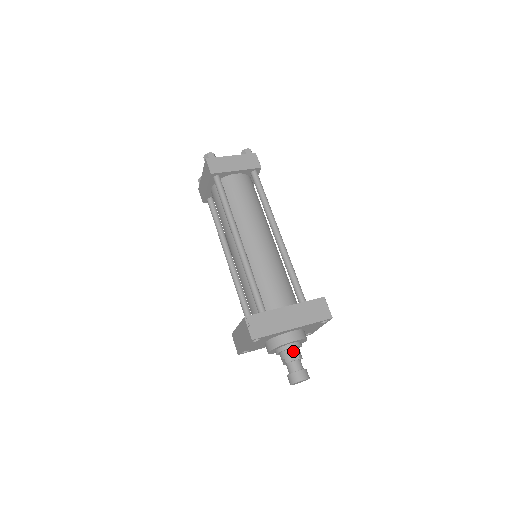
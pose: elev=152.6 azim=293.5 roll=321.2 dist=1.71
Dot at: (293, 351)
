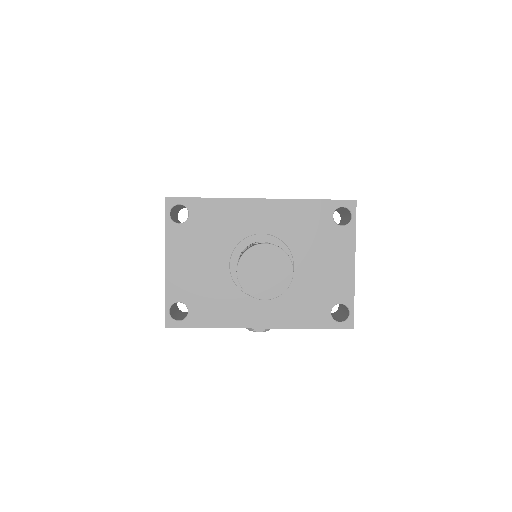
Dot at: (261, 241)
